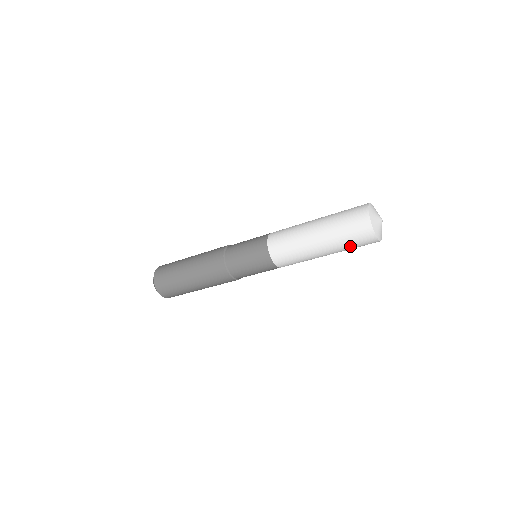
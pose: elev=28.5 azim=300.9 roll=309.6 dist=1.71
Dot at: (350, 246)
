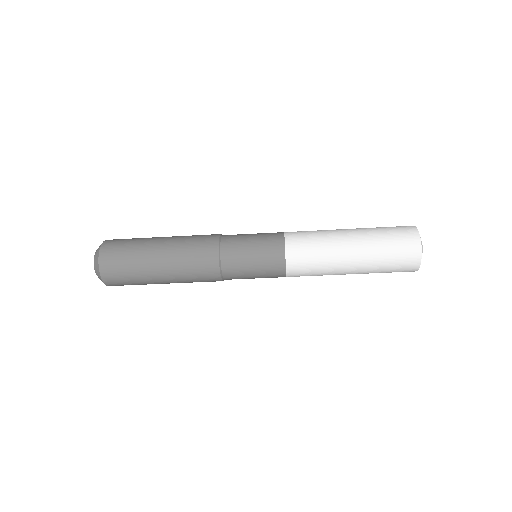
Dot at: (384, 272)
